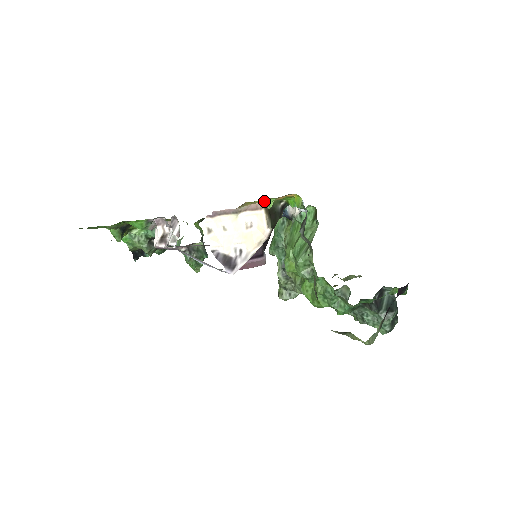
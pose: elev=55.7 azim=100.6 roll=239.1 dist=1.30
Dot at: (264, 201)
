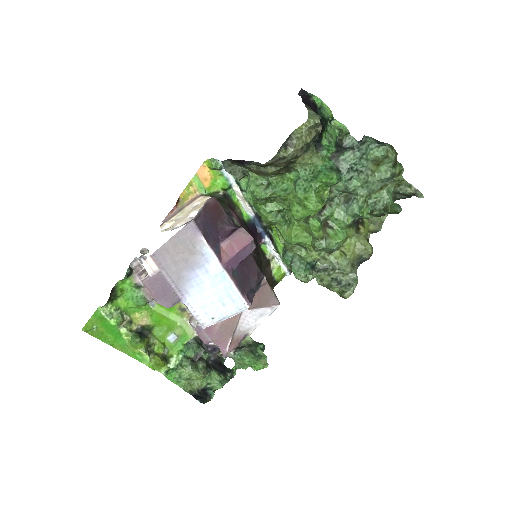
Dot at: (193, 188)
